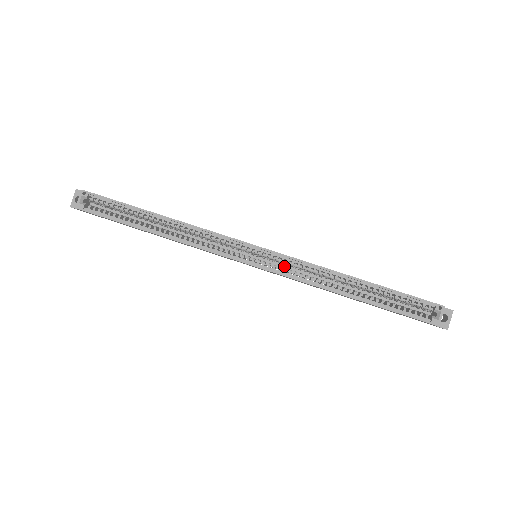
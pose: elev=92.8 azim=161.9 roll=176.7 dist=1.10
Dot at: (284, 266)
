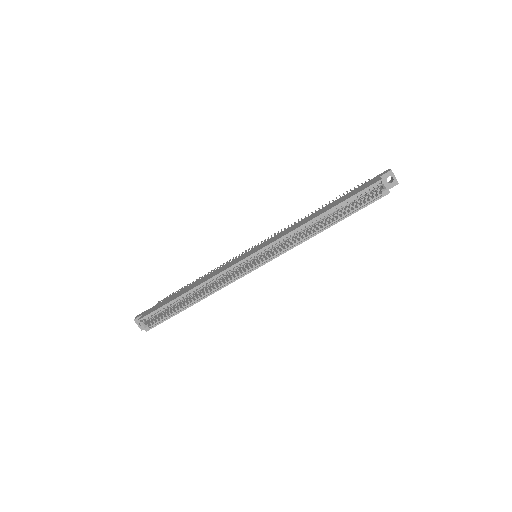
Dot at: (276, 246)
